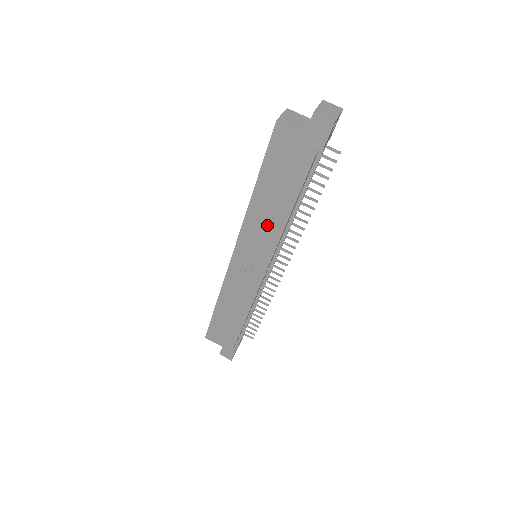
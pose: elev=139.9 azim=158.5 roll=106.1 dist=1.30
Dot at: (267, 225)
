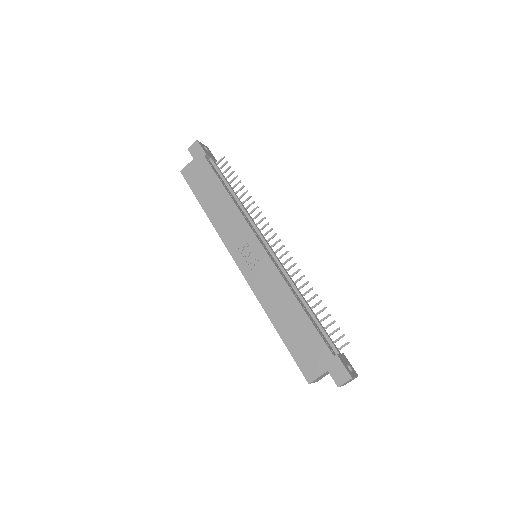
Dot at: (228, 217)
